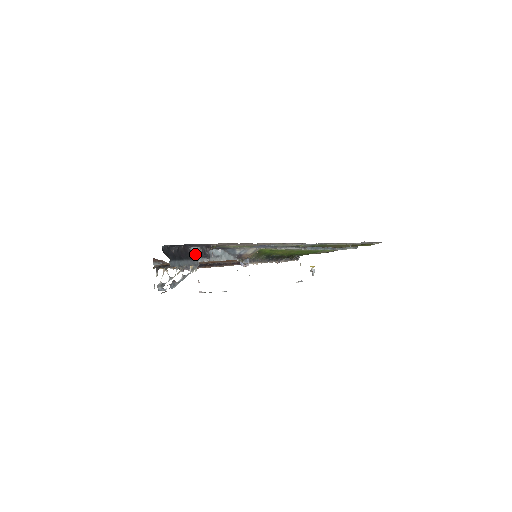
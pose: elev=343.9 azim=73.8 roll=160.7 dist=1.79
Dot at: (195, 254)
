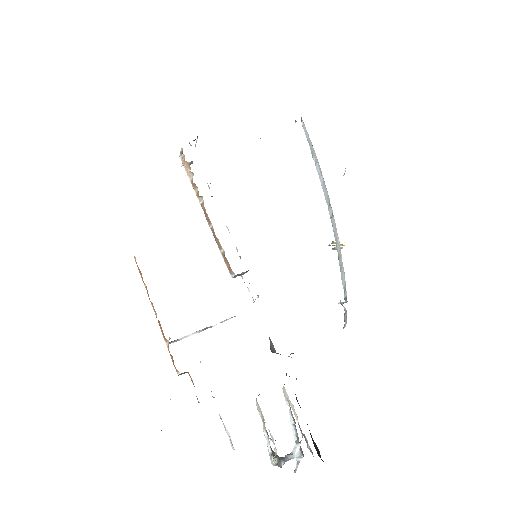
Dot at: occluded
